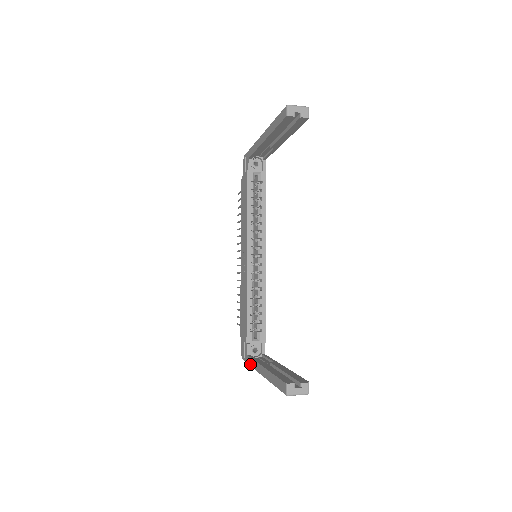
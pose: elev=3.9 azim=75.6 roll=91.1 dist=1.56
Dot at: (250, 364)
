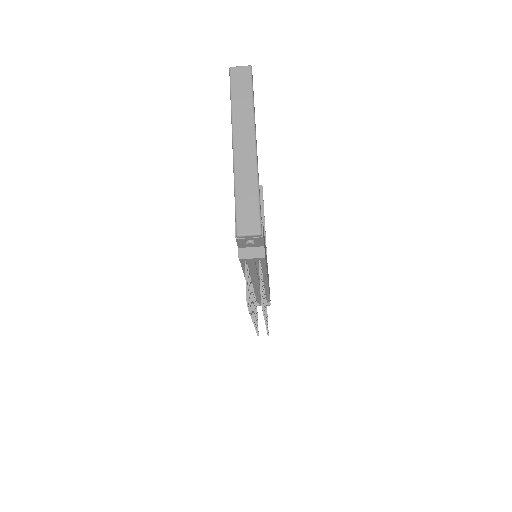
Dot at: (234, 191)
